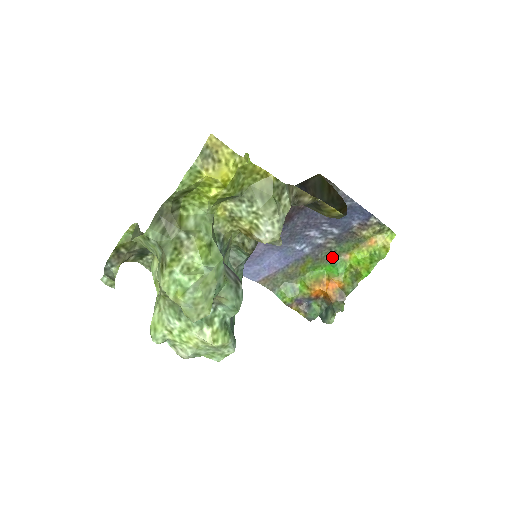
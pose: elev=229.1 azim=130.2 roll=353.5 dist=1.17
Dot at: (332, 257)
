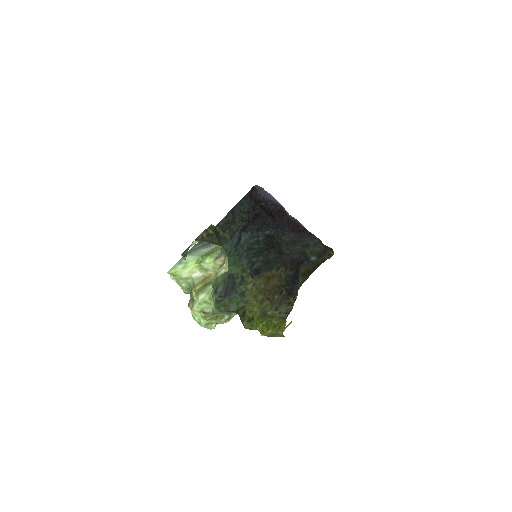
Dot at: occluded
